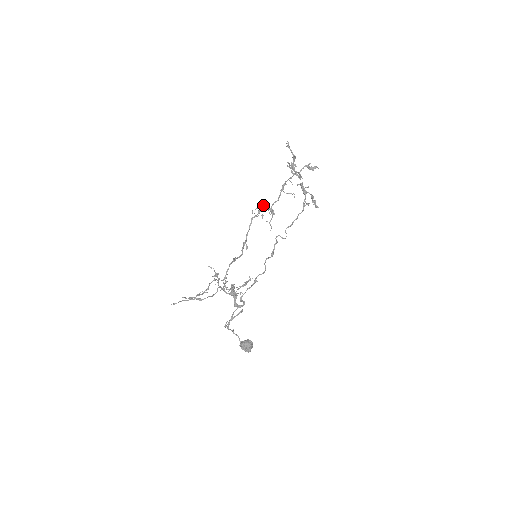
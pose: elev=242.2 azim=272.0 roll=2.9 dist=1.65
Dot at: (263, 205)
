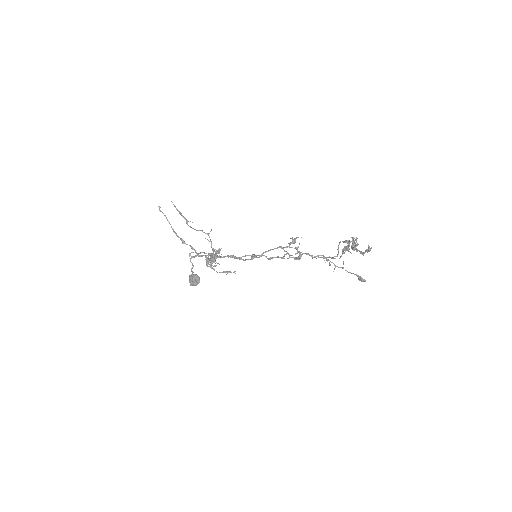
Dot at: occluded
